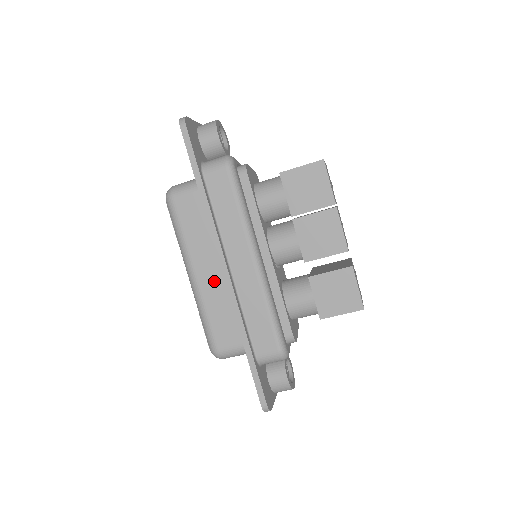
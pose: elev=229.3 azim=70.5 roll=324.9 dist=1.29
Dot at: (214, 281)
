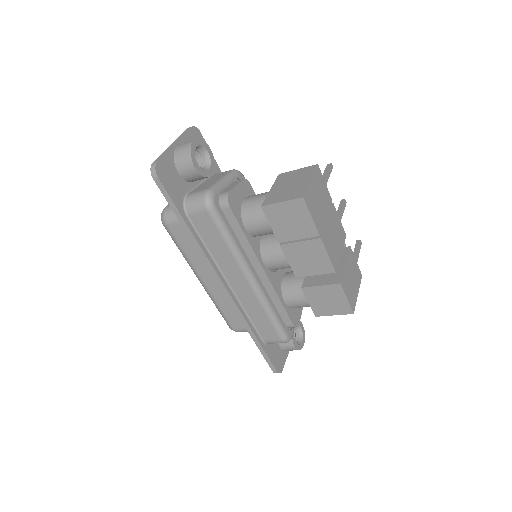
Dot at: occluded
